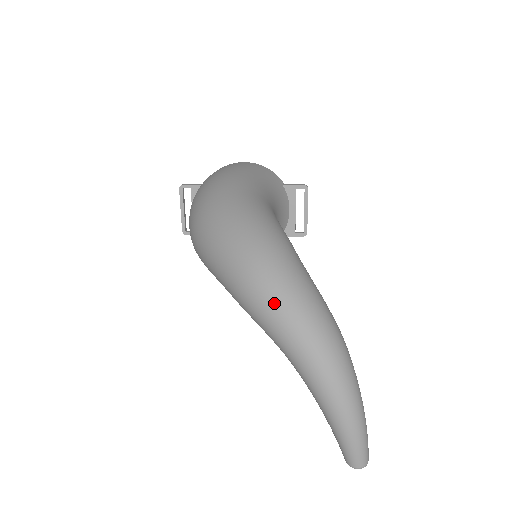
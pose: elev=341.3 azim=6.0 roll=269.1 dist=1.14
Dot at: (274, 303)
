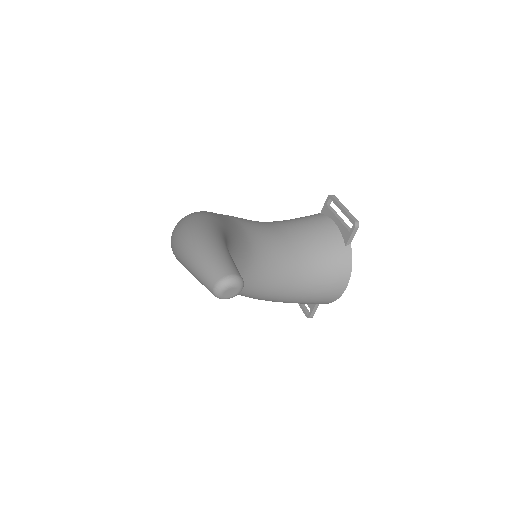
Dot at: occluded
